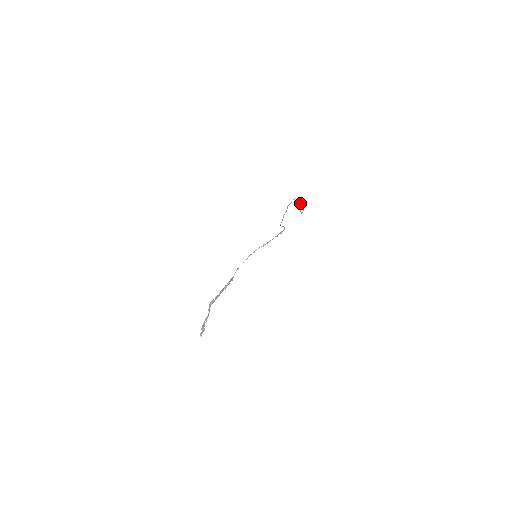
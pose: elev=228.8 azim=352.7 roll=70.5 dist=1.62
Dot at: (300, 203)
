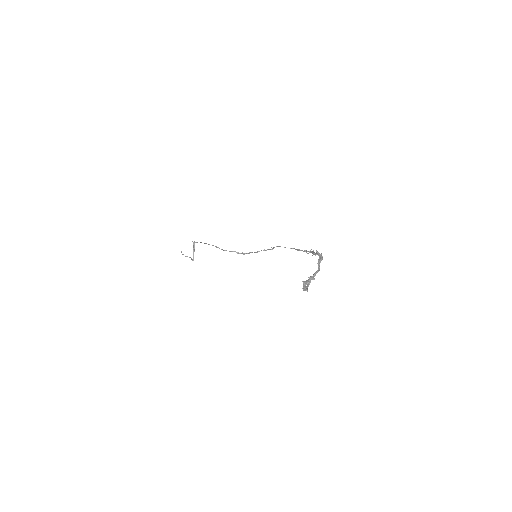
Dot at: occluded
